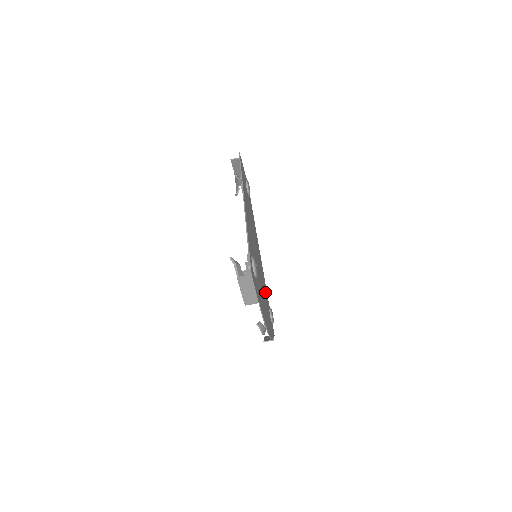
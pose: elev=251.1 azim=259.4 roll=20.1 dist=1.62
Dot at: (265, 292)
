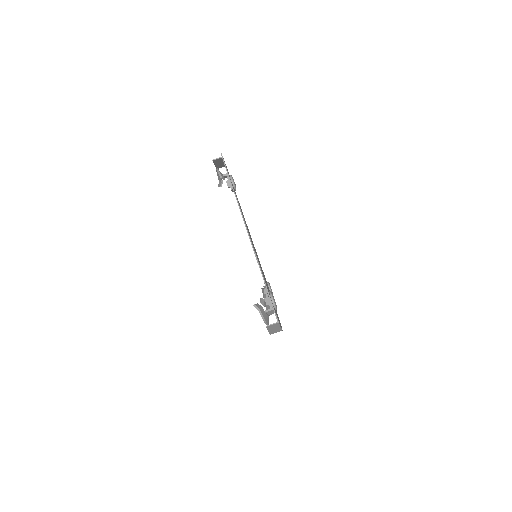
Dot at: occluded
